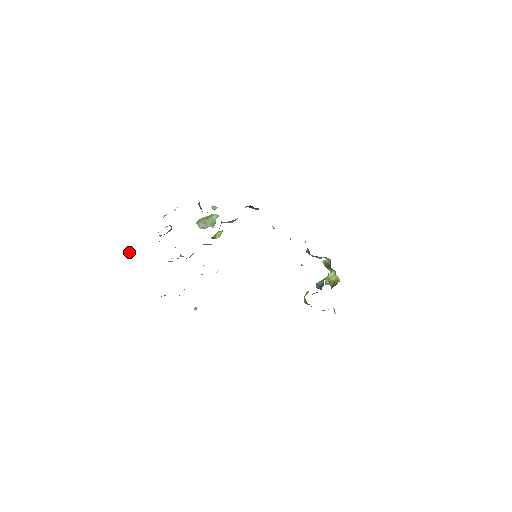
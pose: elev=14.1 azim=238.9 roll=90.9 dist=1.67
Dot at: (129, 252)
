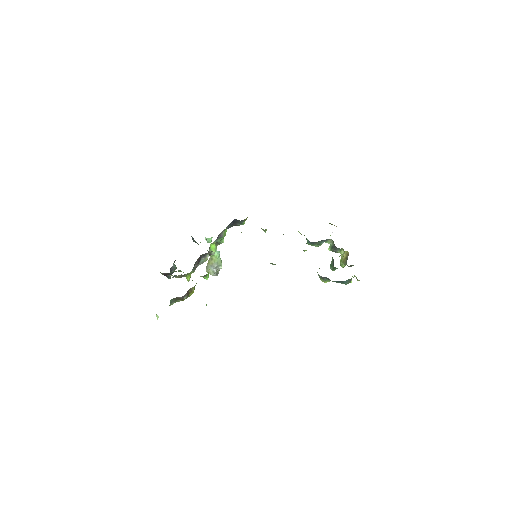
Dot at: (157, 319)
